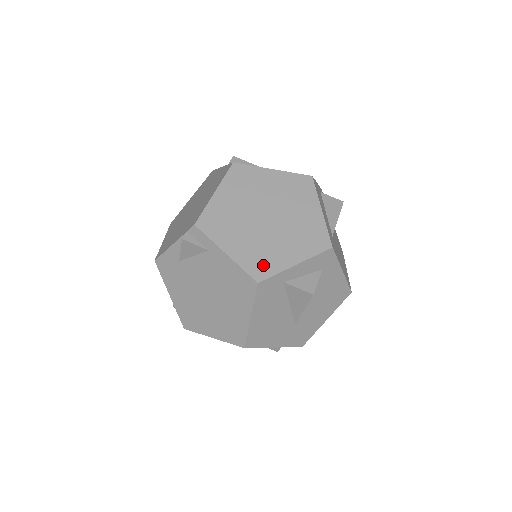
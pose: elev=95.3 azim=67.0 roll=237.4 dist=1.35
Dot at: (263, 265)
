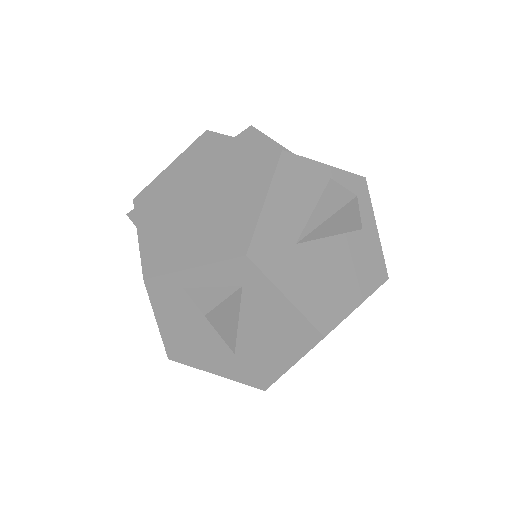
Dot at: (160, 259)
